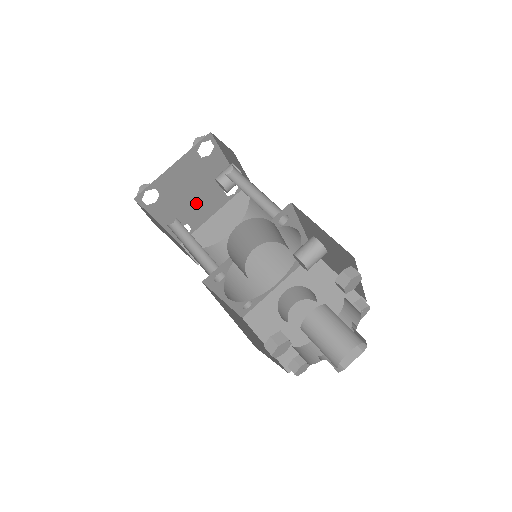
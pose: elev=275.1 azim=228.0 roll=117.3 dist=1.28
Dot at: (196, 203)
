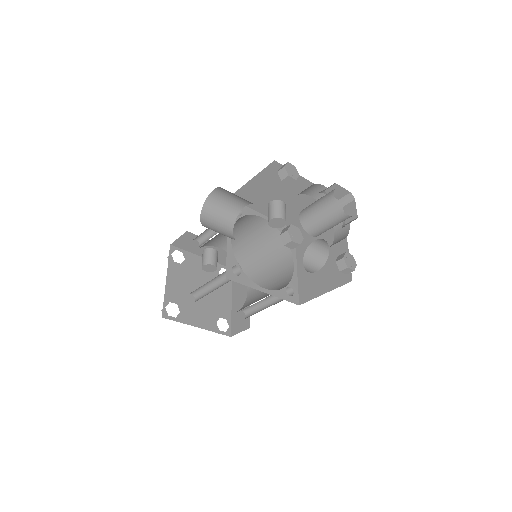
Dot at: (210, 298)
